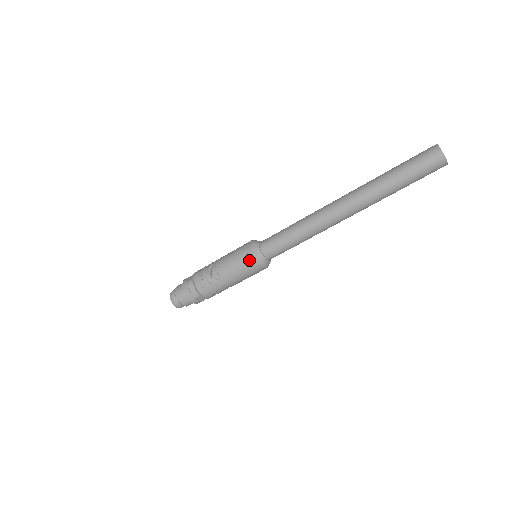
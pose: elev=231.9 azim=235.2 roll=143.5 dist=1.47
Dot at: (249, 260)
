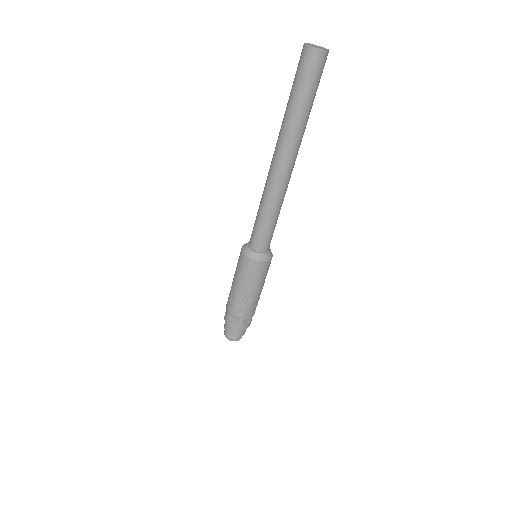
Dot at: (240, 257)
